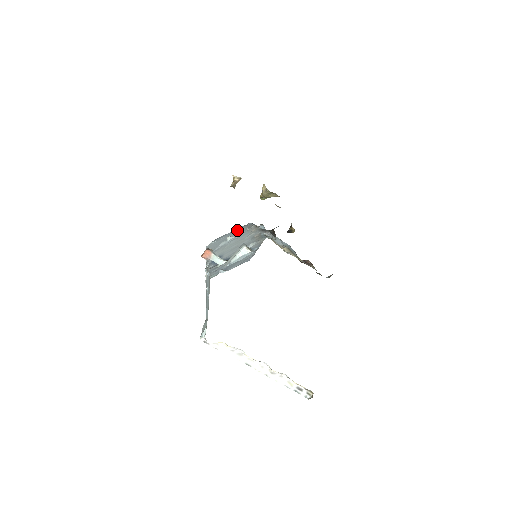
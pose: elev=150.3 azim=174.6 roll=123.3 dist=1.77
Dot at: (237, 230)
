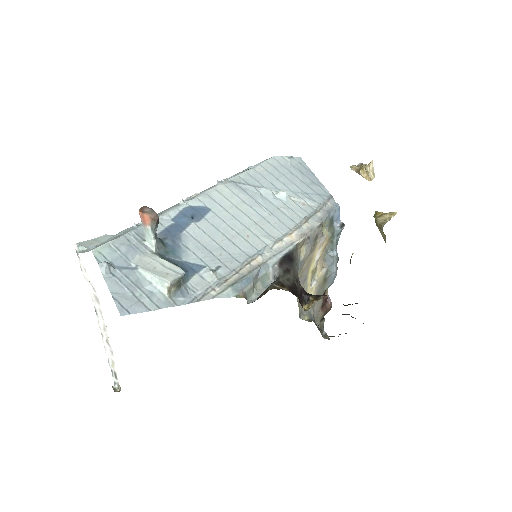
Dot at: (317, 192)
